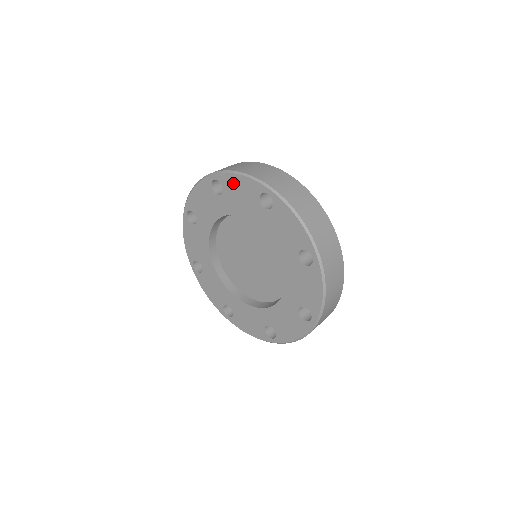
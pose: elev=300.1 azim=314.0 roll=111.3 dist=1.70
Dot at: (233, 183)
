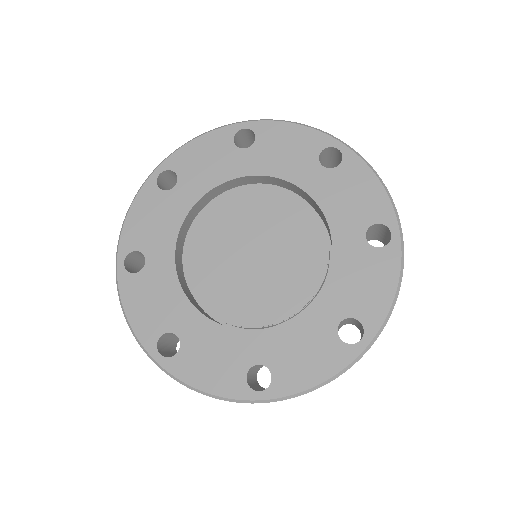
Dot at: (279, 133)
